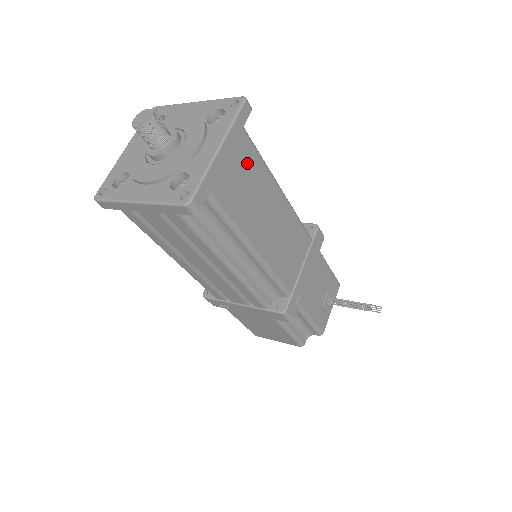
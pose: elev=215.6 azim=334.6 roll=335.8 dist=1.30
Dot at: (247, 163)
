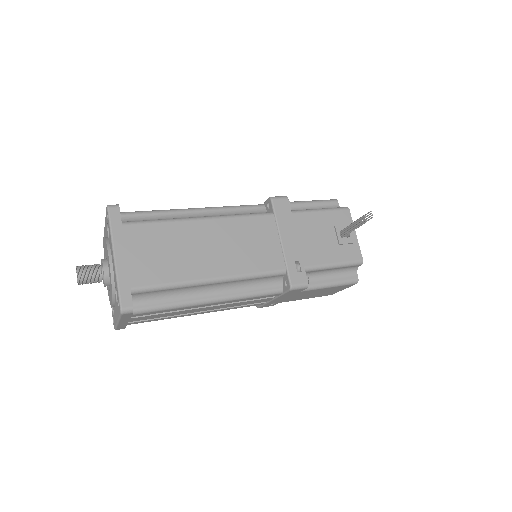
Dot at: (149, 239)
